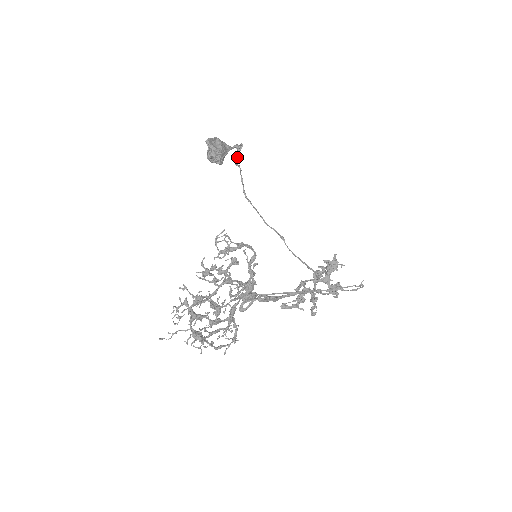
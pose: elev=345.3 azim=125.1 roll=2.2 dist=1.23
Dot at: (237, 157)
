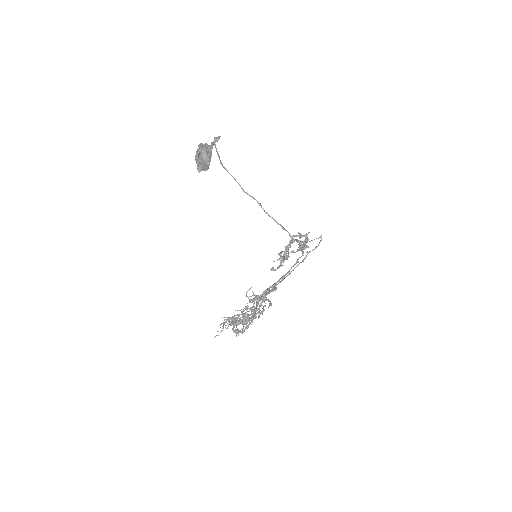
Dot at: occluded
